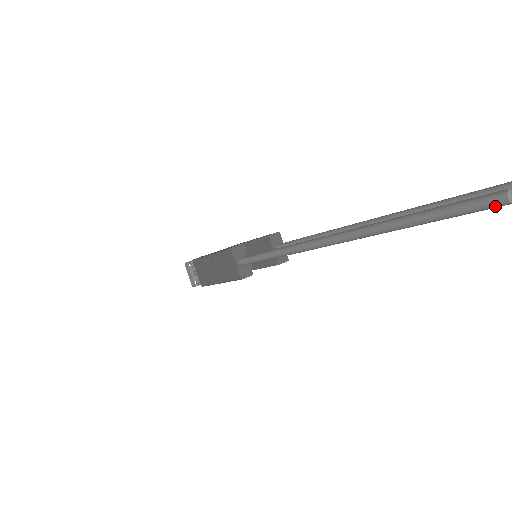
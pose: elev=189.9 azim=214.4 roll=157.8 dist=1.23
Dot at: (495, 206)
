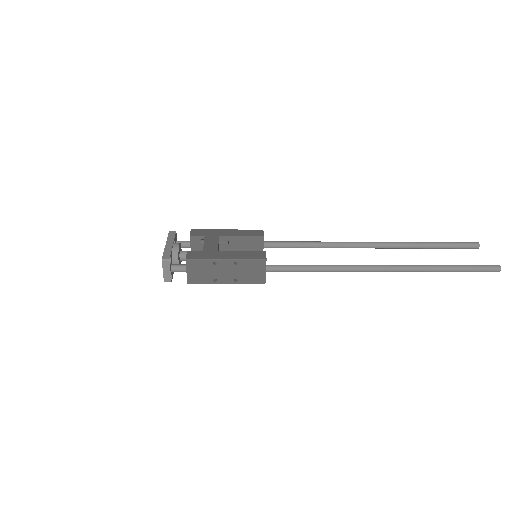
Dot at: occluded
